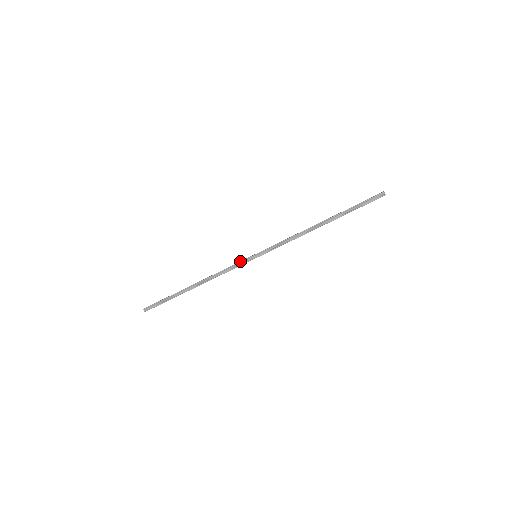
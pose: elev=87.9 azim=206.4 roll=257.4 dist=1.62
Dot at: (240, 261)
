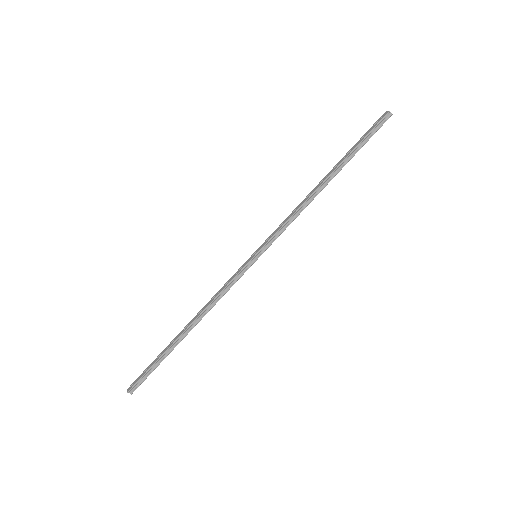
Dot at: (238, 272)
